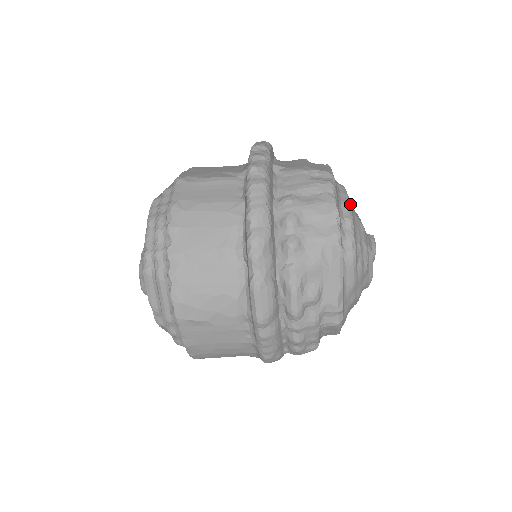
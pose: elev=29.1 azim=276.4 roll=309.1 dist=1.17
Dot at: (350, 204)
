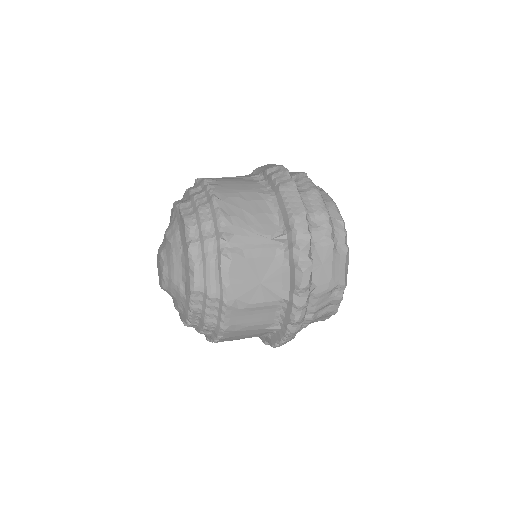
Dot at: occluded
